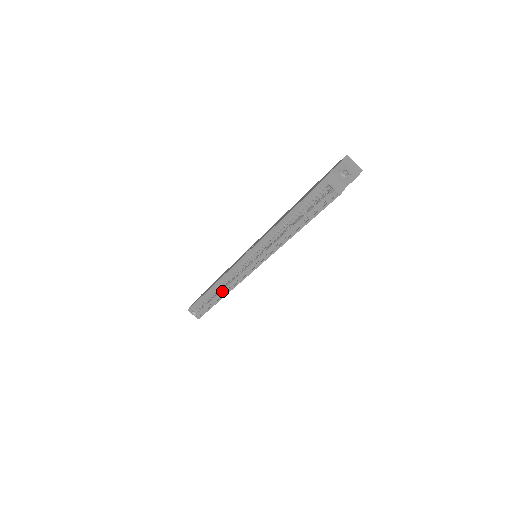
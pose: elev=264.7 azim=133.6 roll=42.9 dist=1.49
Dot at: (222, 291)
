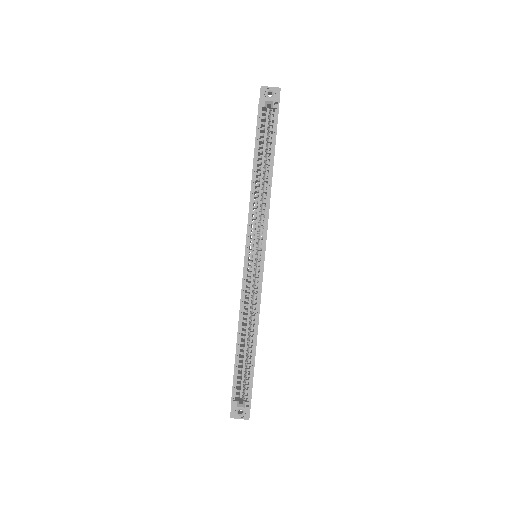
Dot at: (251, 328)
